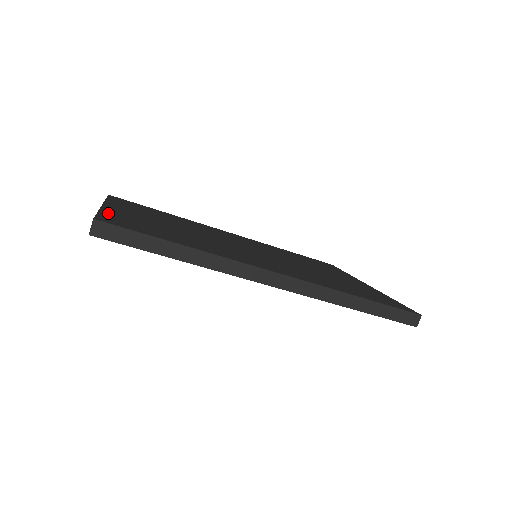
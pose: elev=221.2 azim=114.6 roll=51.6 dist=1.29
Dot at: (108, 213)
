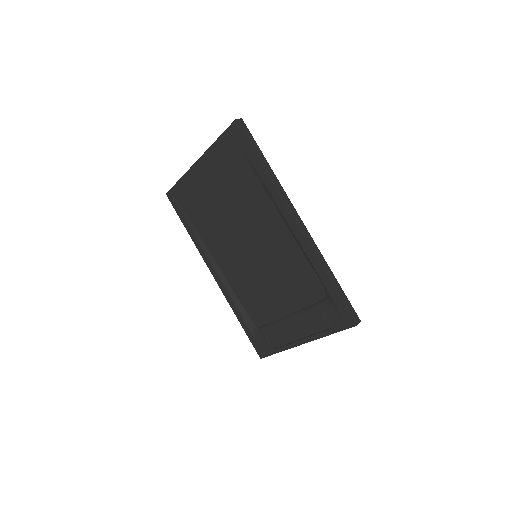
Dot at: occluded
